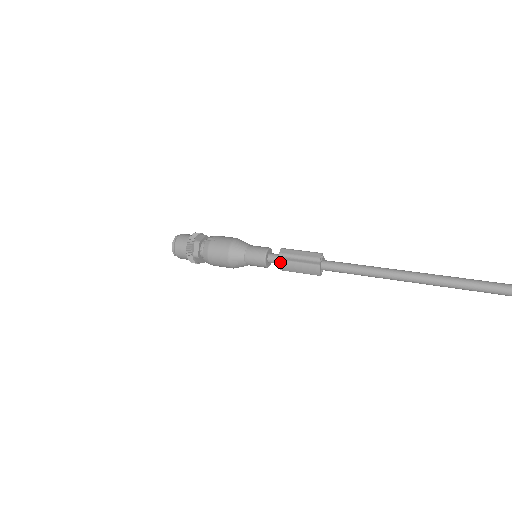
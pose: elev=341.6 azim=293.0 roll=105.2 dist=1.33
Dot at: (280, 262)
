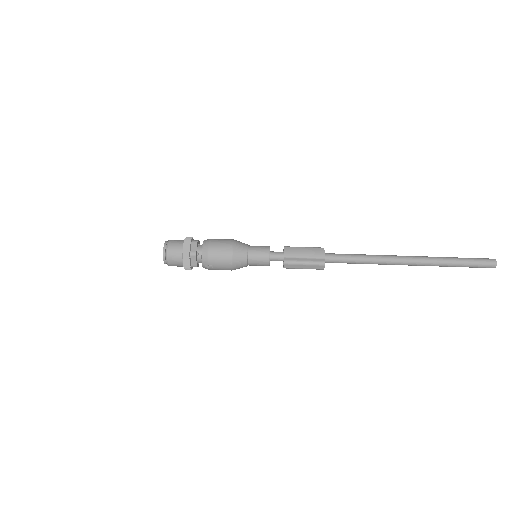
Dot at: occluded
